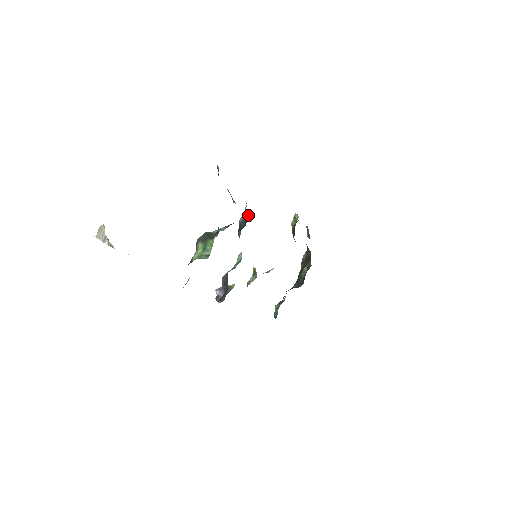
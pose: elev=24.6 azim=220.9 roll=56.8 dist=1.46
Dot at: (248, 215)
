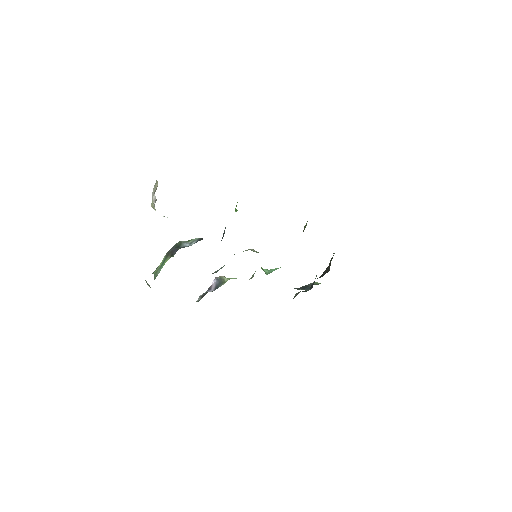
Dot at: occluded
